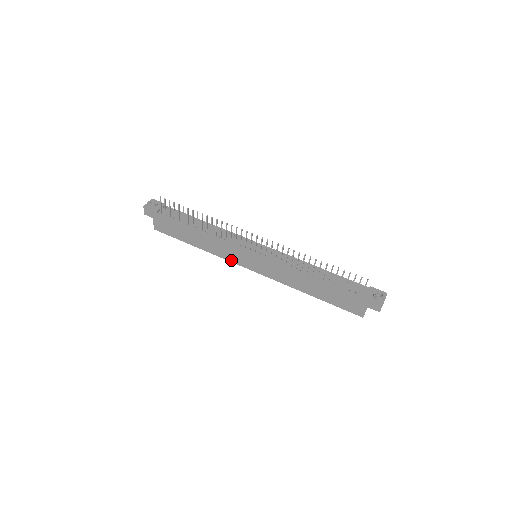
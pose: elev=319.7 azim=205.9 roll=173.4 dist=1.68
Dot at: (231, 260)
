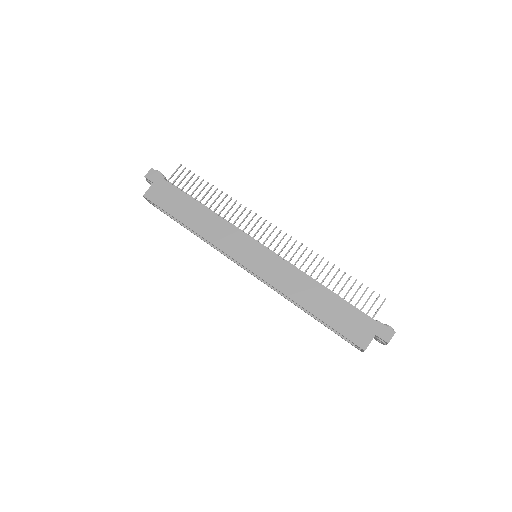
Dot at: (225, 250)
